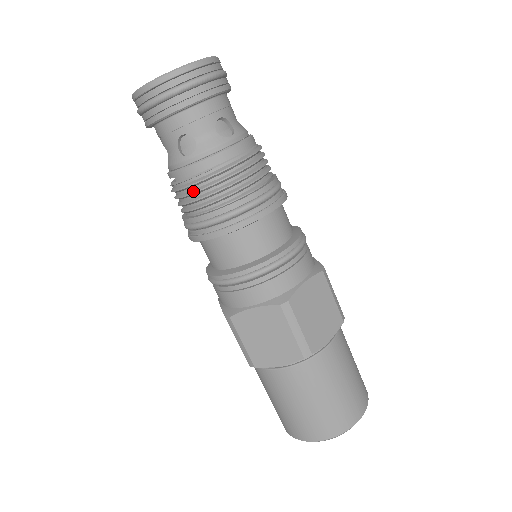
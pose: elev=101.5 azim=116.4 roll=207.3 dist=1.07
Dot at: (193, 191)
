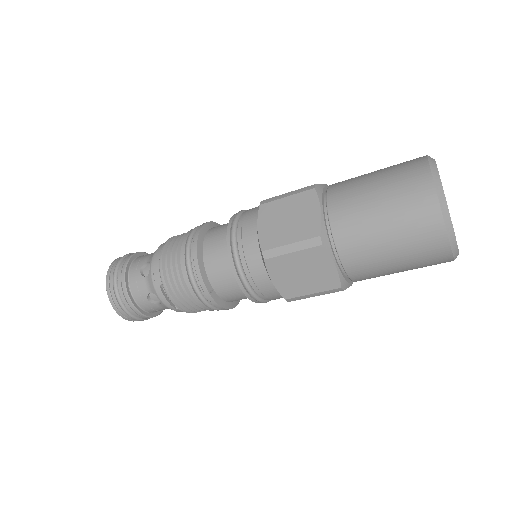
Dot at: (166, 265)
